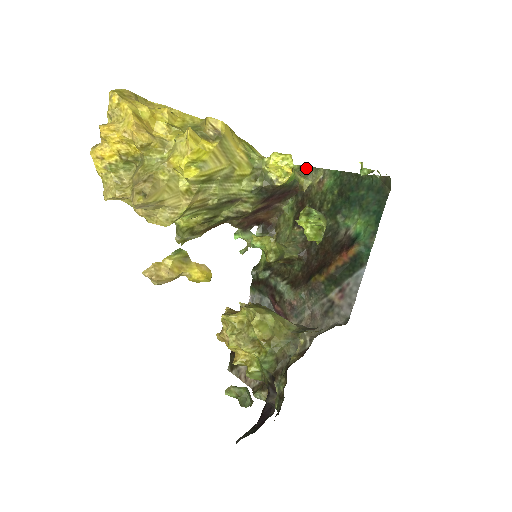
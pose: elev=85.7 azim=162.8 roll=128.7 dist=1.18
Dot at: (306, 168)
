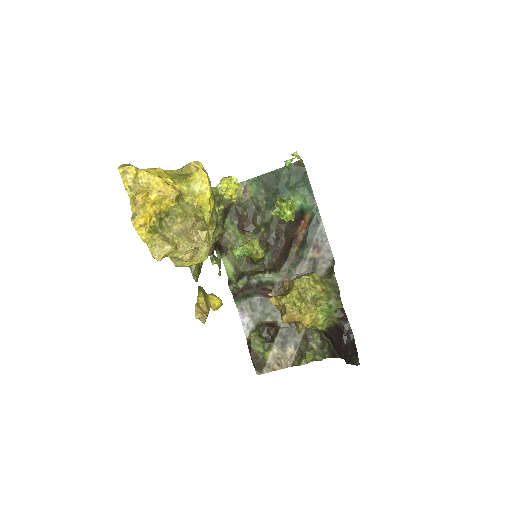
Dot at: occluded
